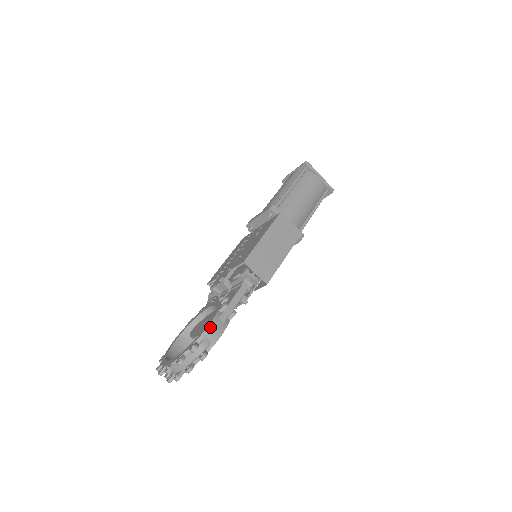
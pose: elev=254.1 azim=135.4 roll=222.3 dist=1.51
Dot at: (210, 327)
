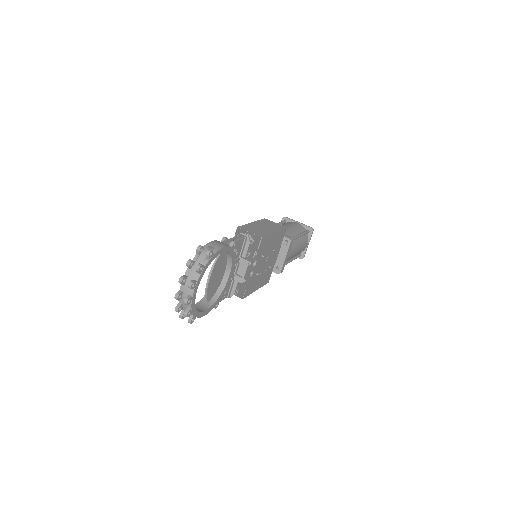
Dot at: (213, 242)
